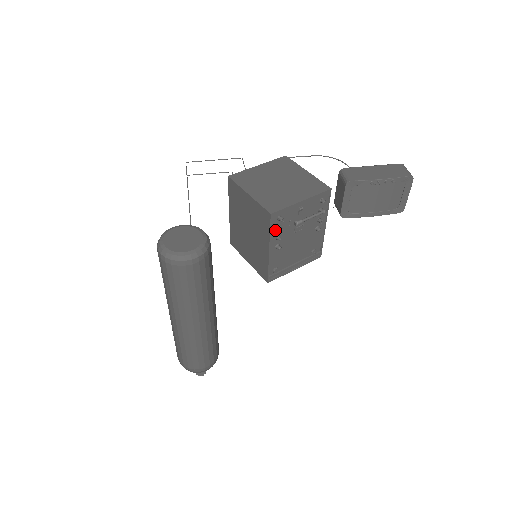
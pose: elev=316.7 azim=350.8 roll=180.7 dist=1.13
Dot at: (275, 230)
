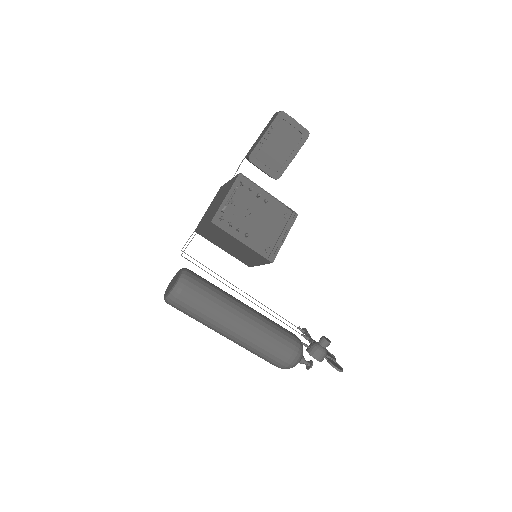
Dot at: (229, 228)
